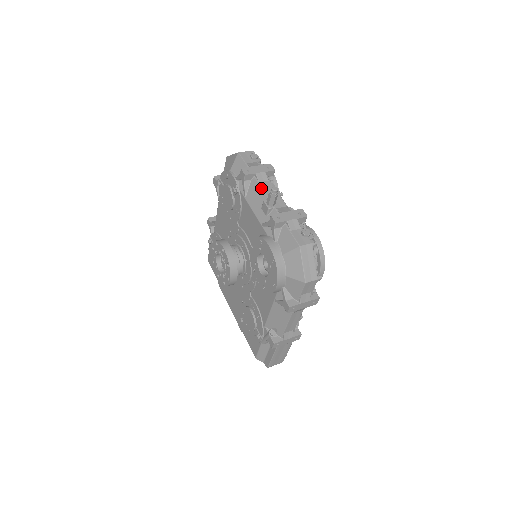
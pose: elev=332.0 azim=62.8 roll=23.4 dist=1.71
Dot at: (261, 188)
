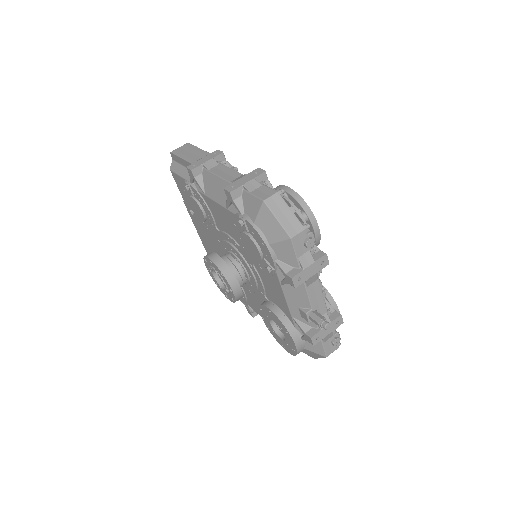
Dot at: (307, 296)
